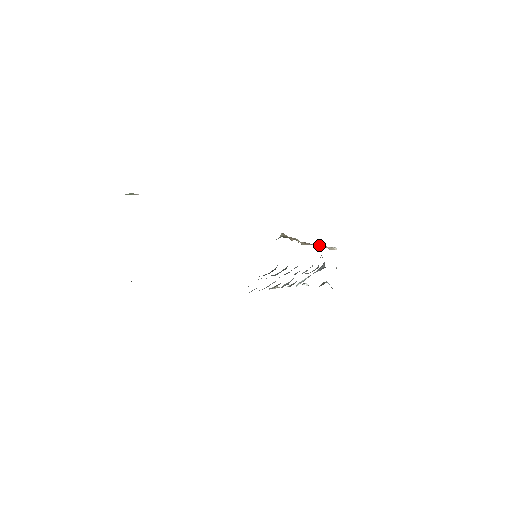
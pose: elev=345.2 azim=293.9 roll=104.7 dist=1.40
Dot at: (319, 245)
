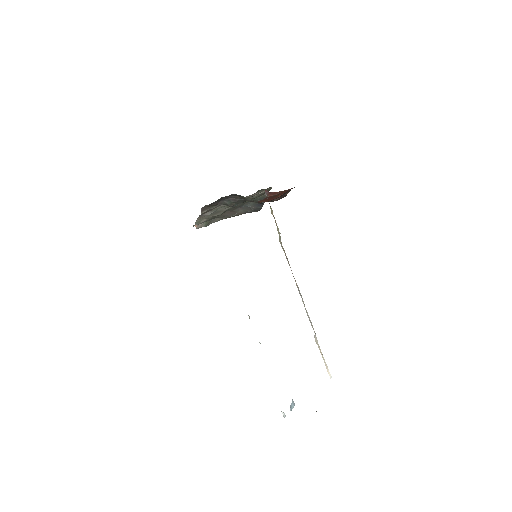
Dot at: occluded
